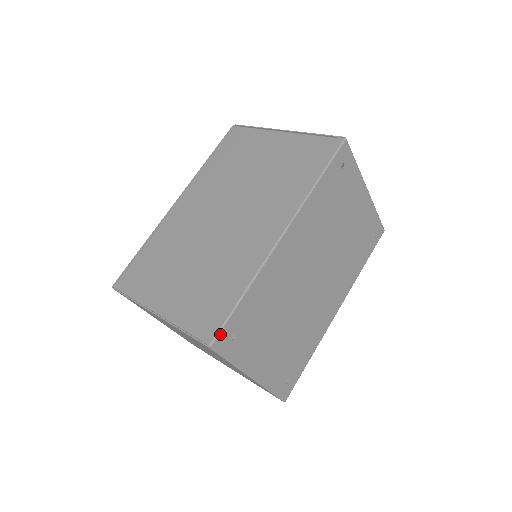
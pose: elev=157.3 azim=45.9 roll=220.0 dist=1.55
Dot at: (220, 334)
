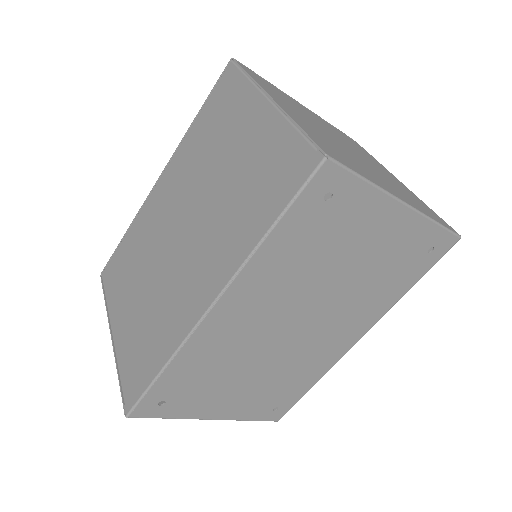
Dot at: (138, 406)
